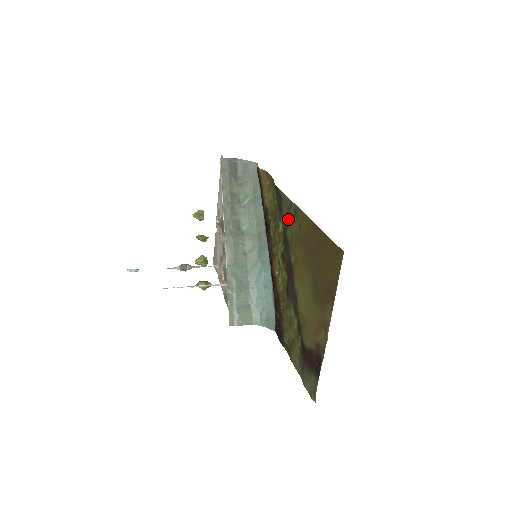
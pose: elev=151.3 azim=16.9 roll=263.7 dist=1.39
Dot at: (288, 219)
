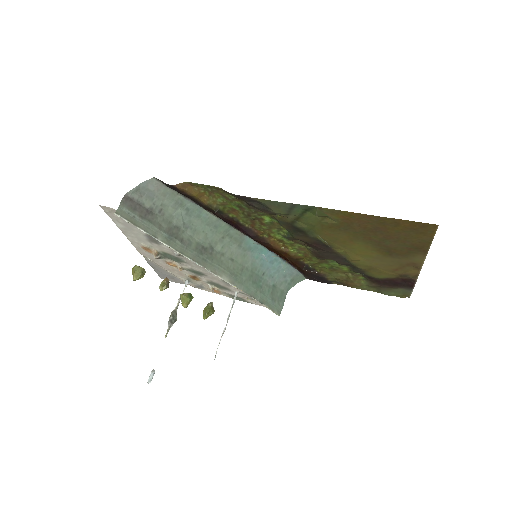
Dot at: (293, 216)
